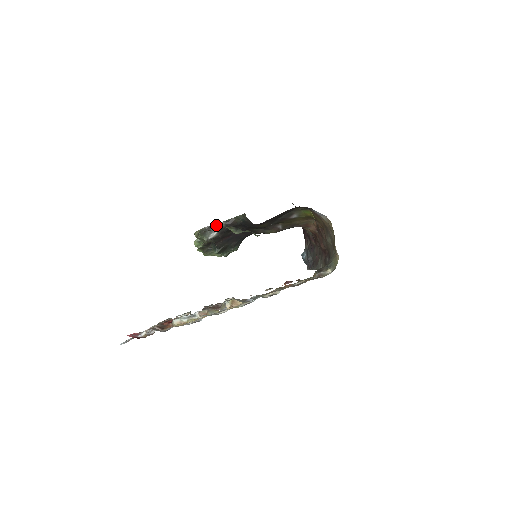
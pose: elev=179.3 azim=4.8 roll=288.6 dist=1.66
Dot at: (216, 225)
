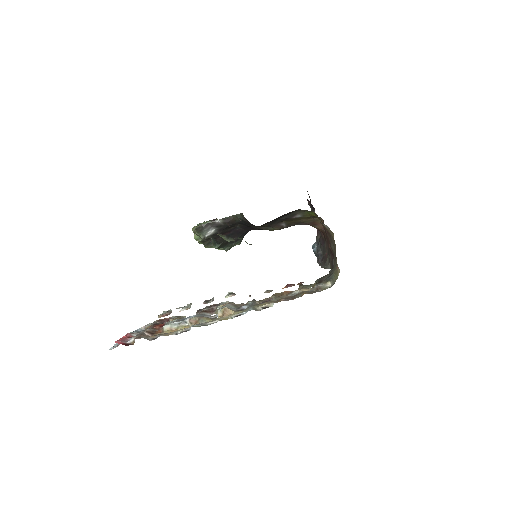
Dot at: (213, 223)
